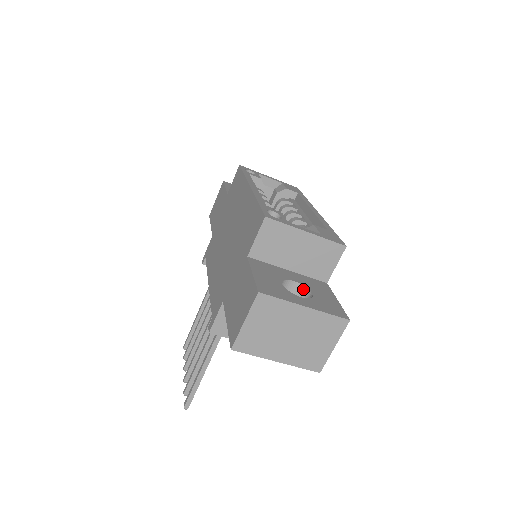
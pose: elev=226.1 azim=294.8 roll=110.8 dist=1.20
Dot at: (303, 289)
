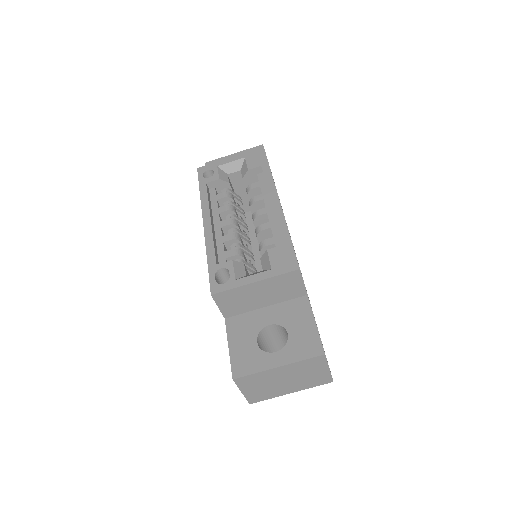
Dot at: (281, 327)
